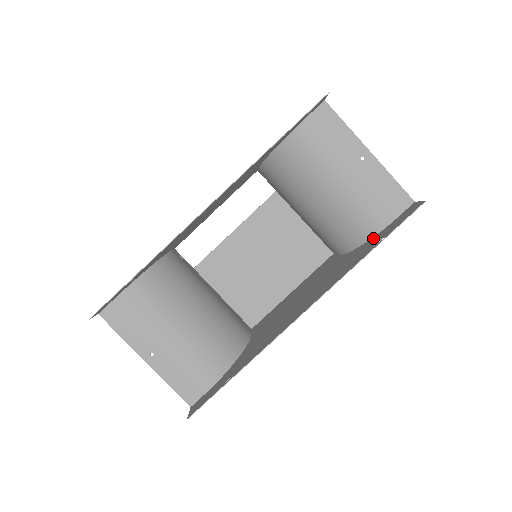
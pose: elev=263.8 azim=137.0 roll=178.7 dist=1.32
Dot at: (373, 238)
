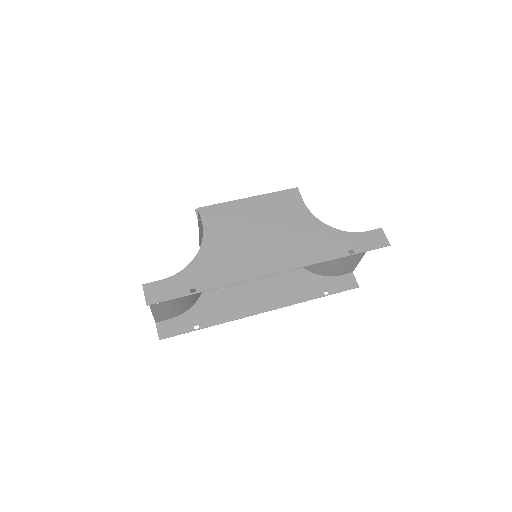
Dot at: (320, 278)
